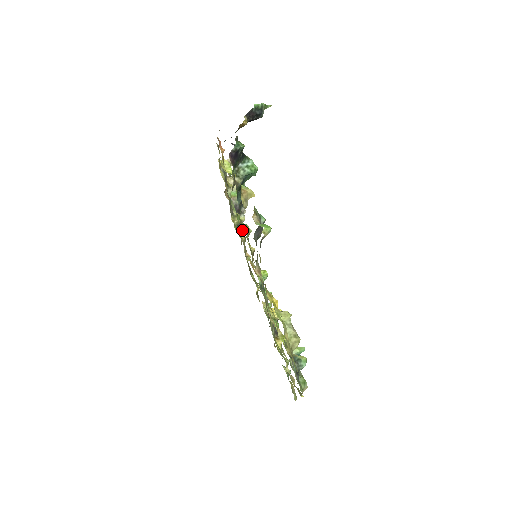
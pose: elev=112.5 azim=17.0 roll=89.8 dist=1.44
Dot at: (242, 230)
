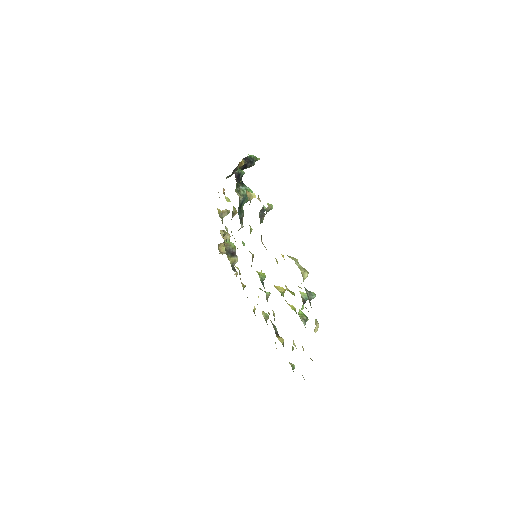
Dot at: (235, 271)
